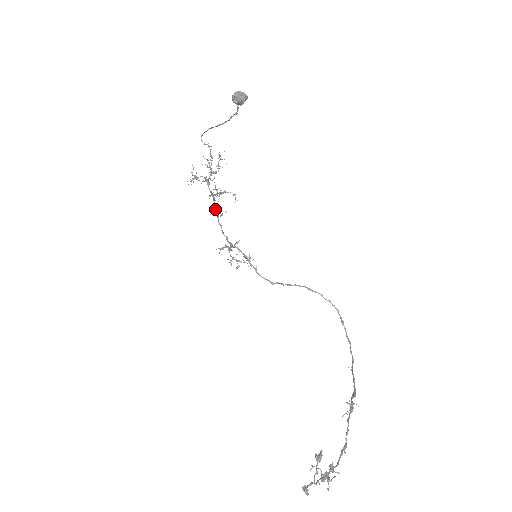
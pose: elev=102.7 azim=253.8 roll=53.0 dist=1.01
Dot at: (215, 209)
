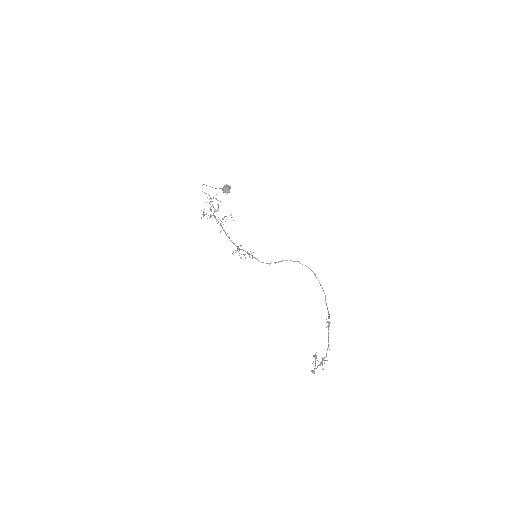
Dot at: occluded
